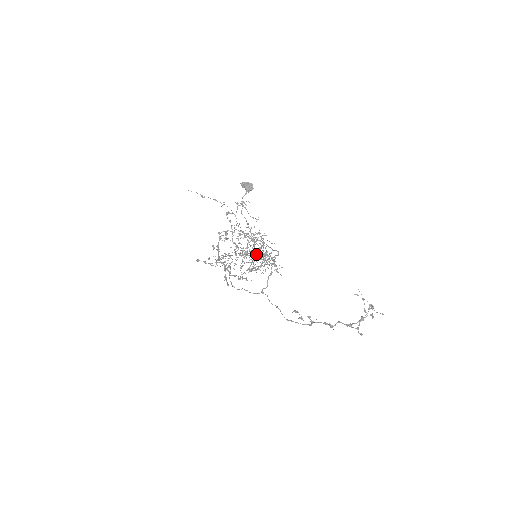
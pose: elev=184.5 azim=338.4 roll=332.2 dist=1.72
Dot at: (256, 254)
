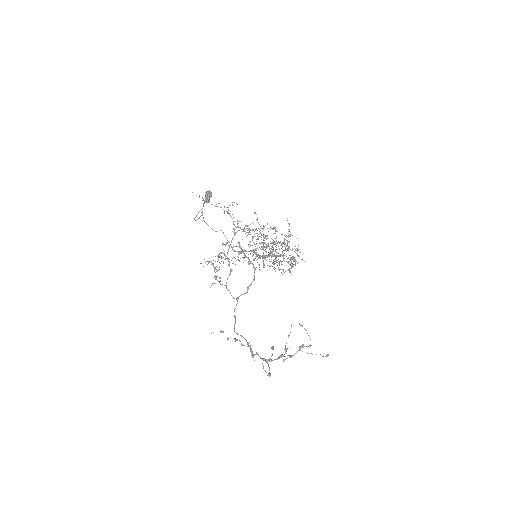
Dot at: (256, 254)
